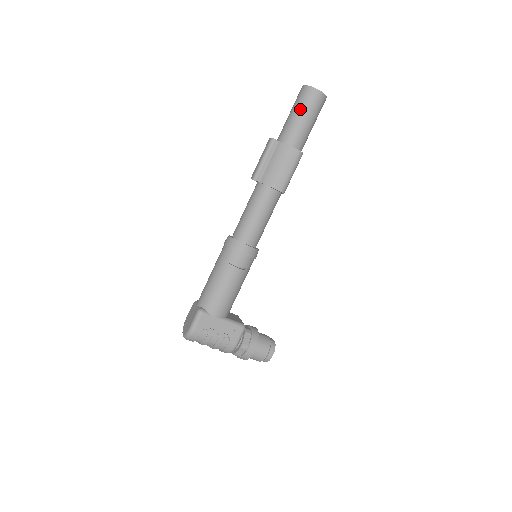
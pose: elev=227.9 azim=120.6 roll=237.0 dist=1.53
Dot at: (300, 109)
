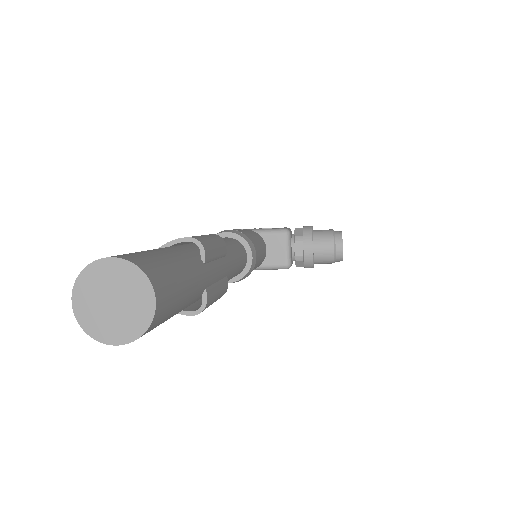
Dot at: occluded
